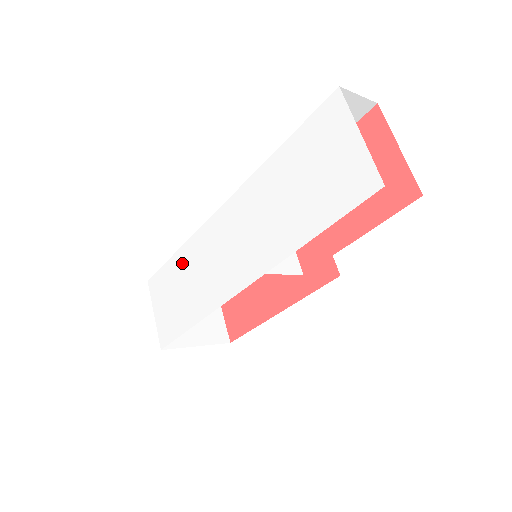
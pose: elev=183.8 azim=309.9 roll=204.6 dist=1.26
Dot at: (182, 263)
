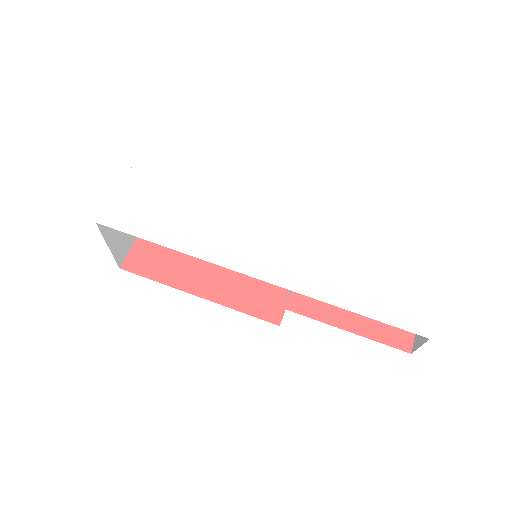
Dot at: (202, 194)
